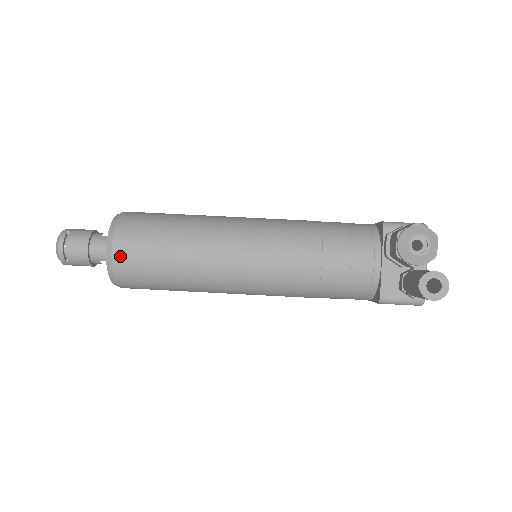
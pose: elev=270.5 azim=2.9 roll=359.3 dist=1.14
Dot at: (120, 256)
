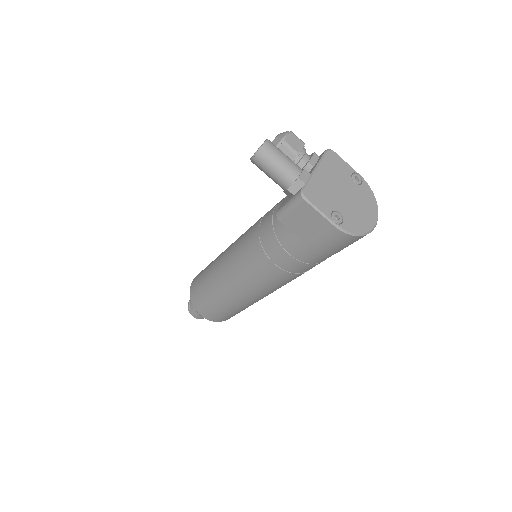
Dot at: (194, 280)
